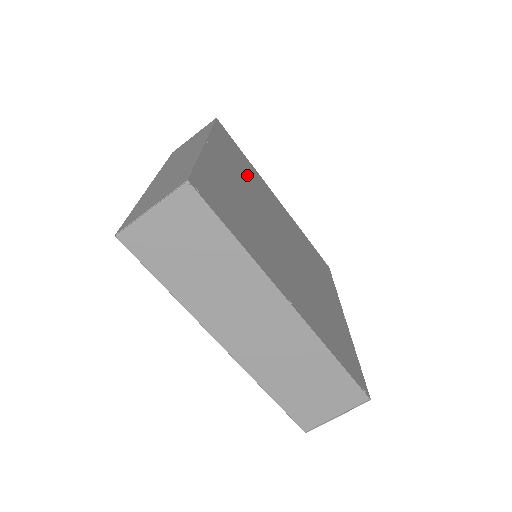
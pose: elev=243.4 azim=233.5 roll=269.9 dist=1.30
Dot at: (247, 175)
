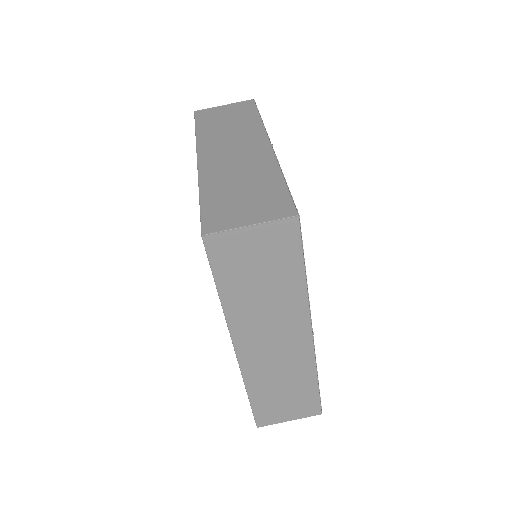
Dot at: occluded
